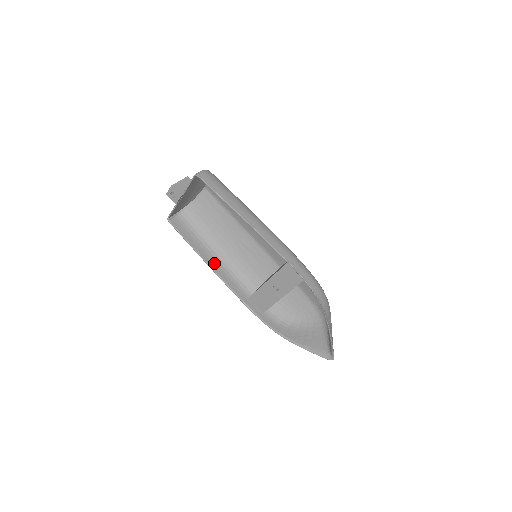
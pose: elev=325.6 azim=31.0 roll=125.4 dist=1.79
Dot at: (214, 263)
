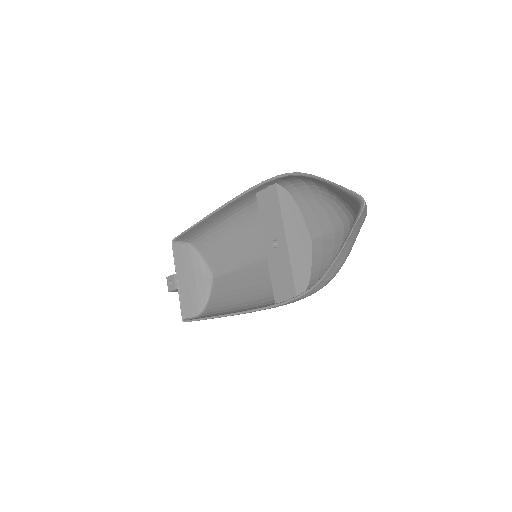
Dot at: occluded
